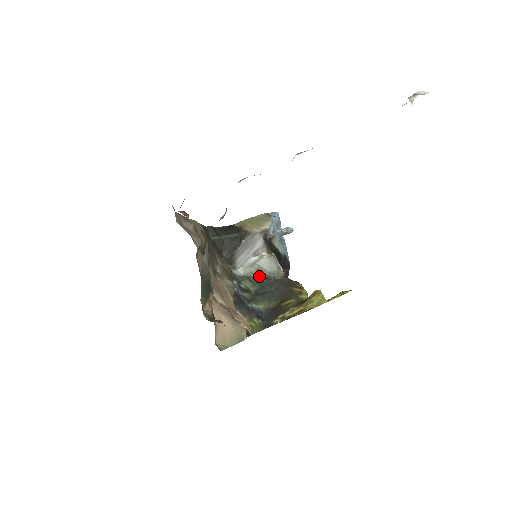
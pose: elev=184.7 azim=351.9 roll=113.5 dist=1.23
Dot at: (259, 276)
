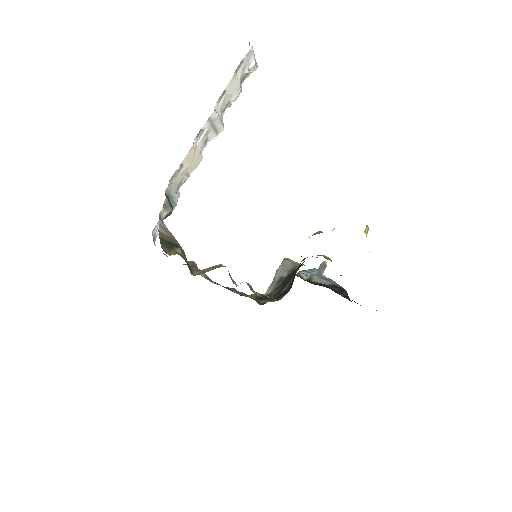
Dot at: (283, 281)
